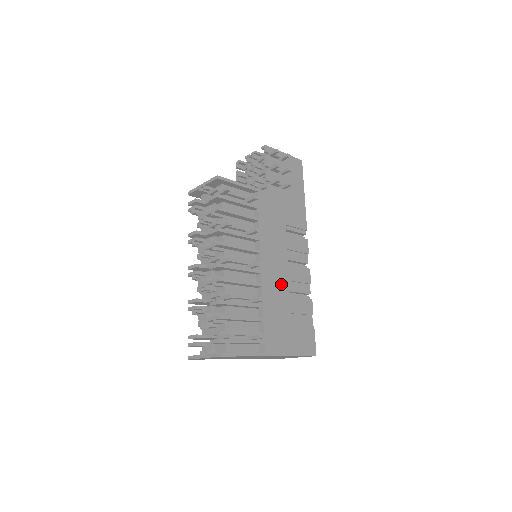
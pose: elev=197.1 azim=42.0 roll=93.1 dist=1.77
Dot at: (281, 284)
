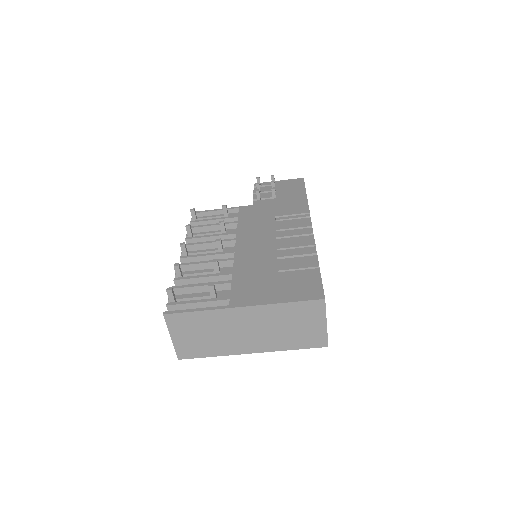
Dot at: (264, 253)
